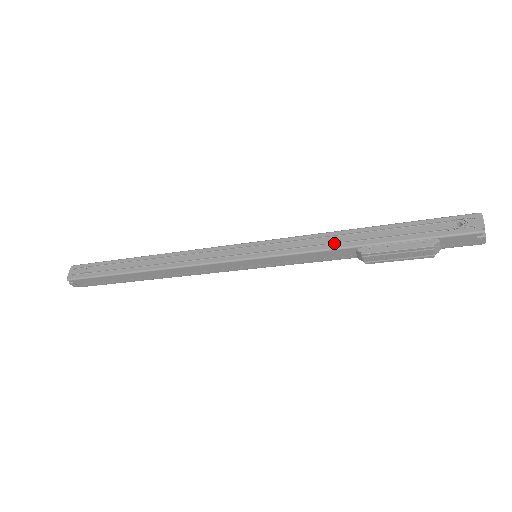
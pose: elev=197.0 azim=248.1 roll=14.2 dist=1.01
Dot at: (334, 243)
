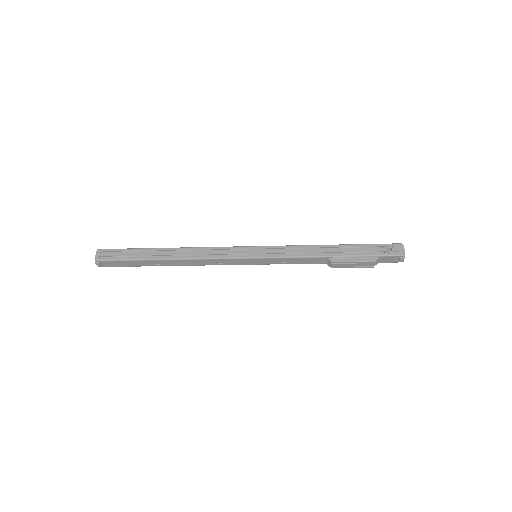
Dot at: (313, 253)
